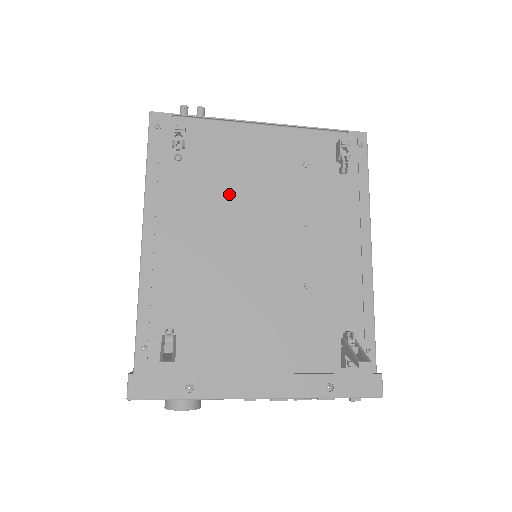
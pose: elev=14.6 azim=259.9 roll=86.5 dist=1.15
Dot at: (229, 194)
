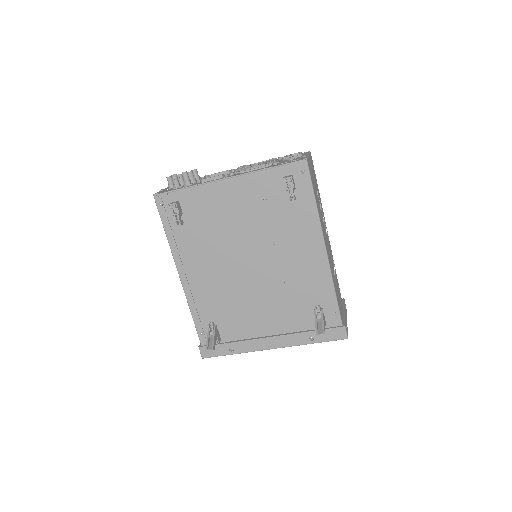
Dot at: (220, 236)
